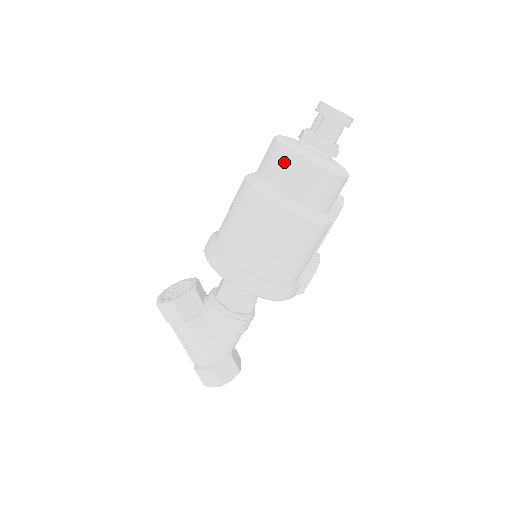
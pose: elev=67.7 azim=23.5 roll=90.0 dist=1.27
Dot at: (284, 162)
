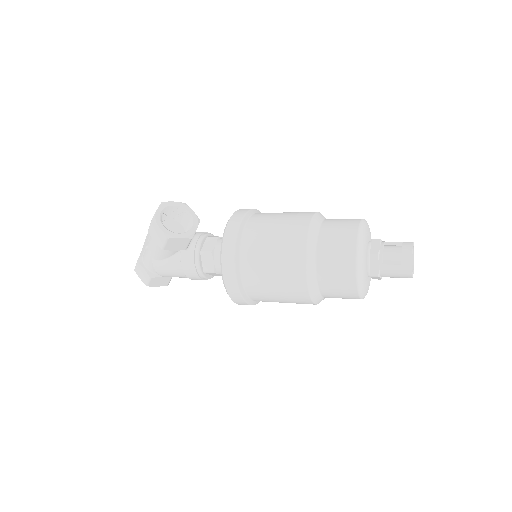
Dot at: (343, 267)
